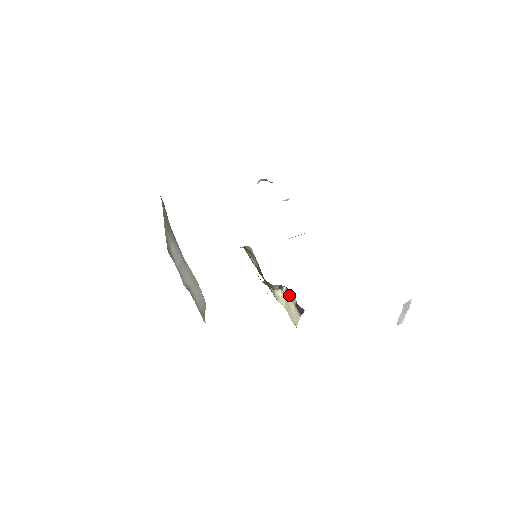
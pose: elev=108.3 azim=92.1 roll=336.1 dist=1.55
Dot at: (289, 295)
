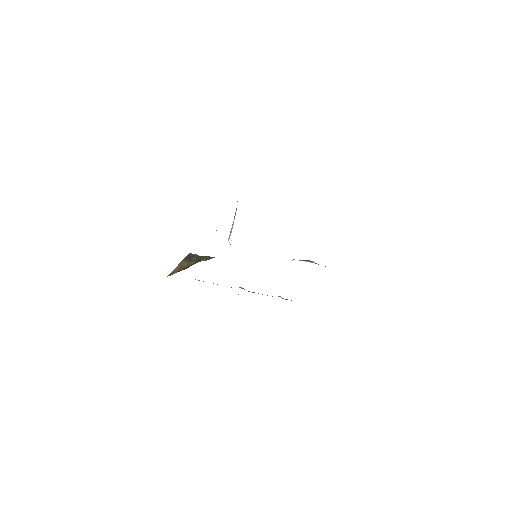
Dot at: (305, 261)
